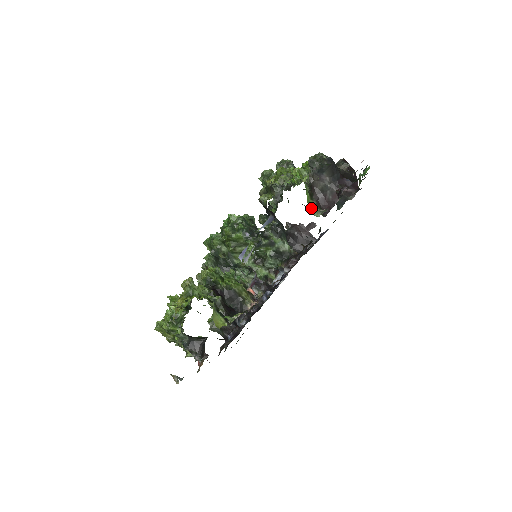
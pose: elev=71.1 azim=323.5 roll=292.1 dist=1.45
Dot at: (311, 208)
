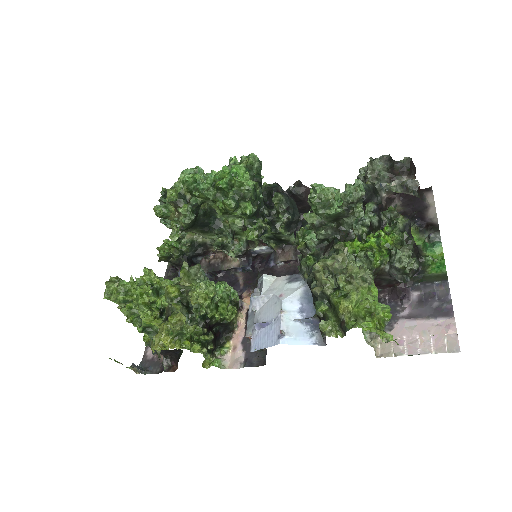
Dot at: occluded
